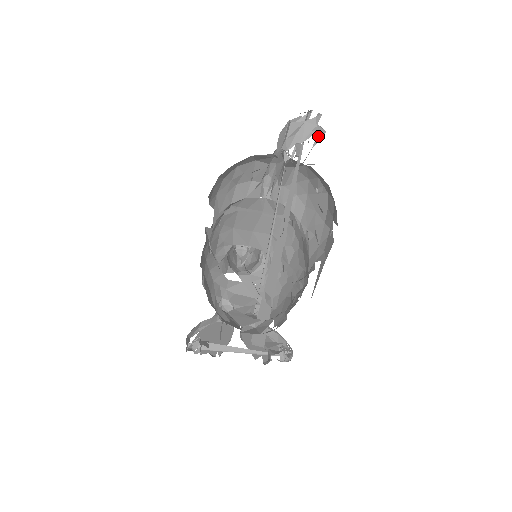
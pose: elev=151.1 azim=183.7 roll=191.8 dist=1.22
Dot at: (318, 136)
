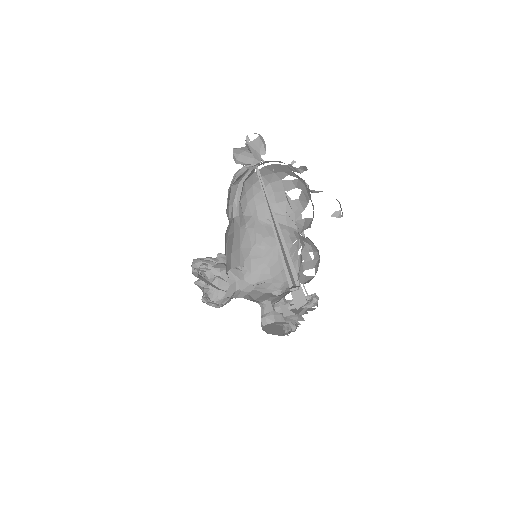
Dot at: occluded
